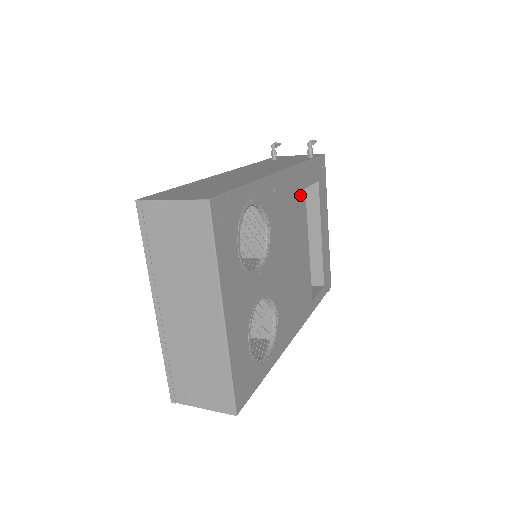
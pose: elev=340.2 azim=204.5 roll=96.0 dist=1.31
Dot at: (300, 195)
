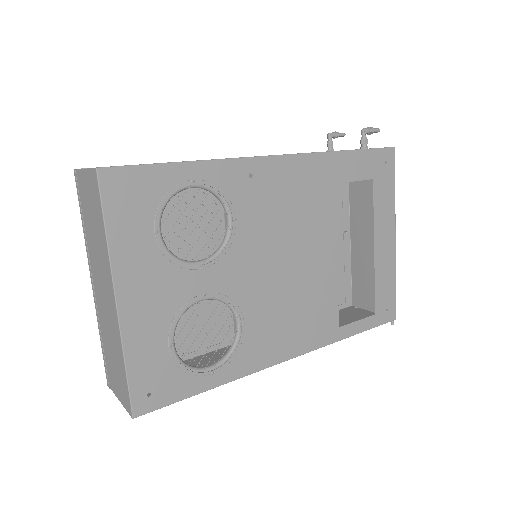
Dot at: (319, 190)
